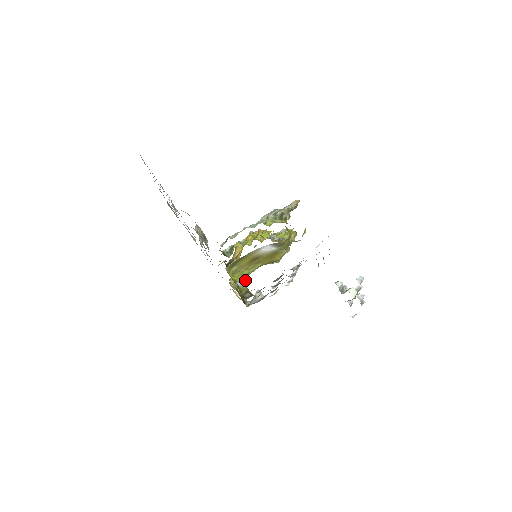
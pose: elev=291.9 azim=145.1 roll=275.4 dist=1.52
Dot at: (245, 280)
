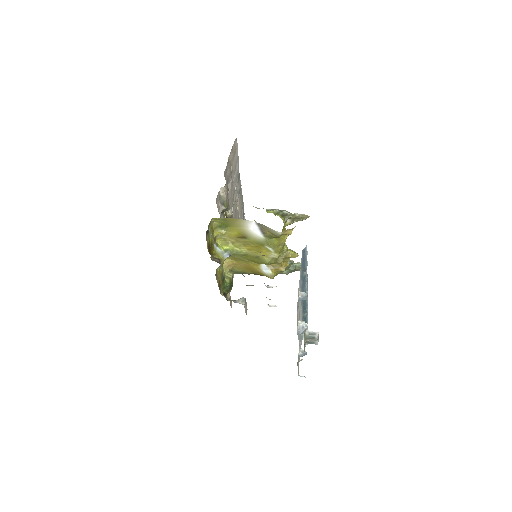
Dot at: (226, 252)
